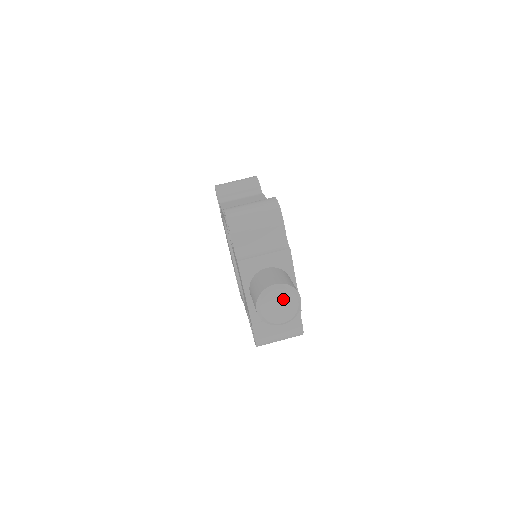
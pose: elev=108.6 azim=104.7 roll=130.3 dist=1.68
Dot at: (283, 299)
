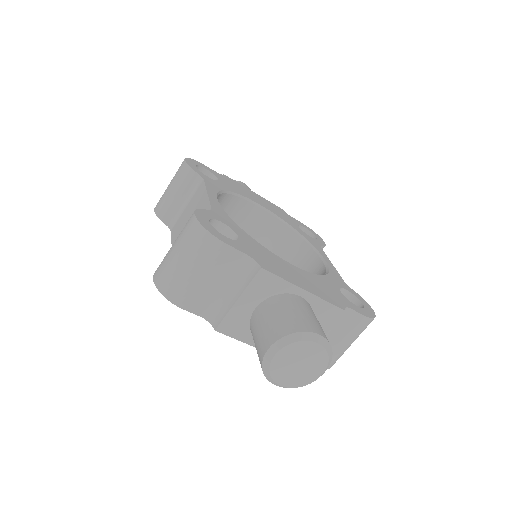
Dot at: (295, 356)
